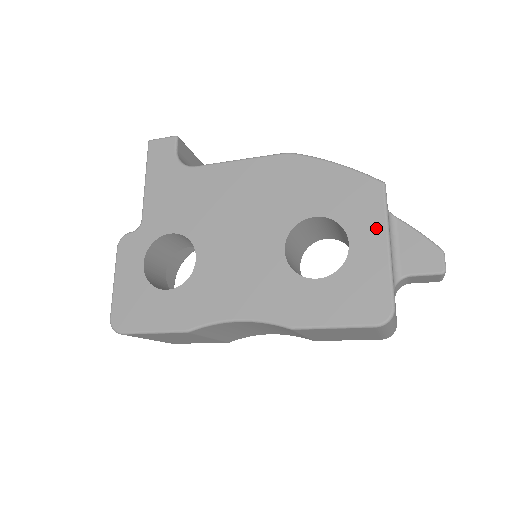
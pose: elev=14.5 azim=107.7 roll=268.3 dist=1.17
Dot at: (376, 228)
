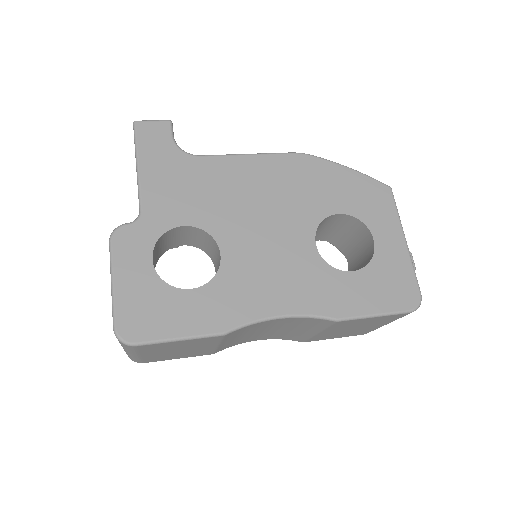
Dot at: (393, 226)
